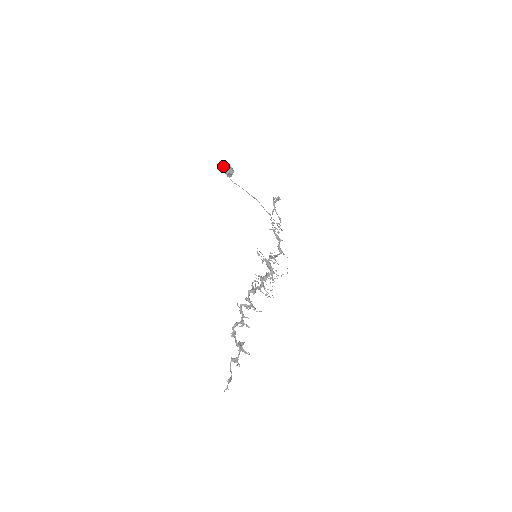
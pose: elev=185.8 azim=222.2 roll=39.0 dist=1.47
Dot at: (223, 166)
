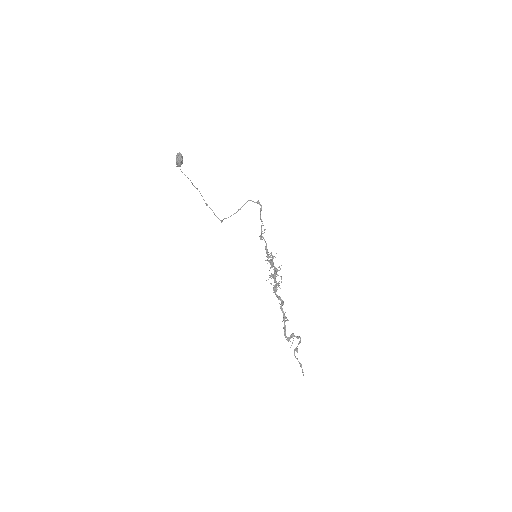
Dot at: (178, 156)
